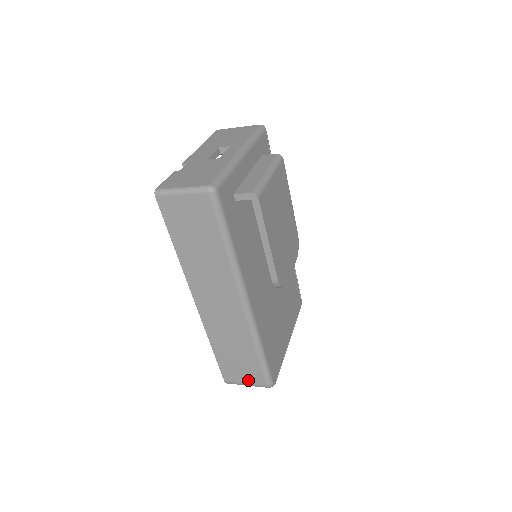
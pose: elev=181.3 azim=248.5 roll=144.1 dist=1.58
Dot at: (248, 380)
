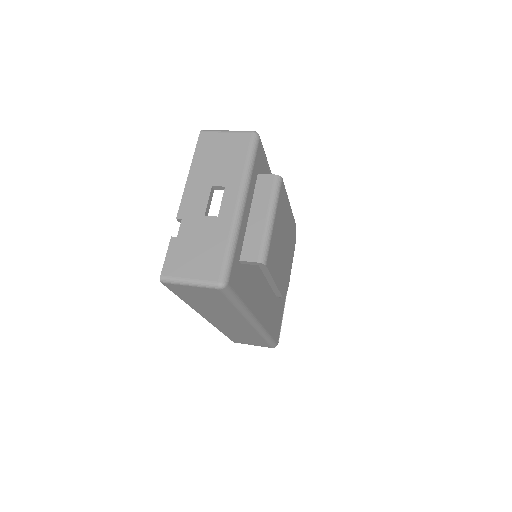
Dot at: (255, 345)
